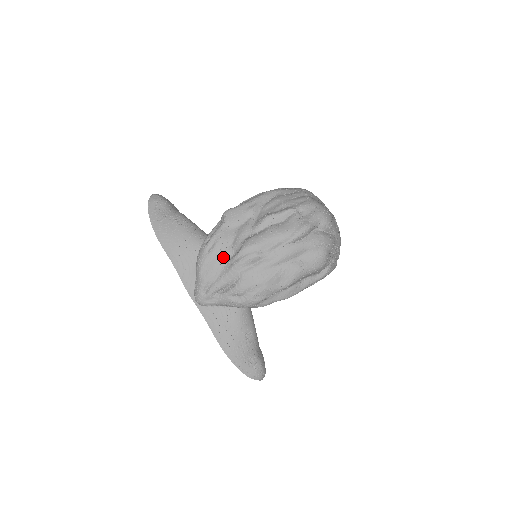
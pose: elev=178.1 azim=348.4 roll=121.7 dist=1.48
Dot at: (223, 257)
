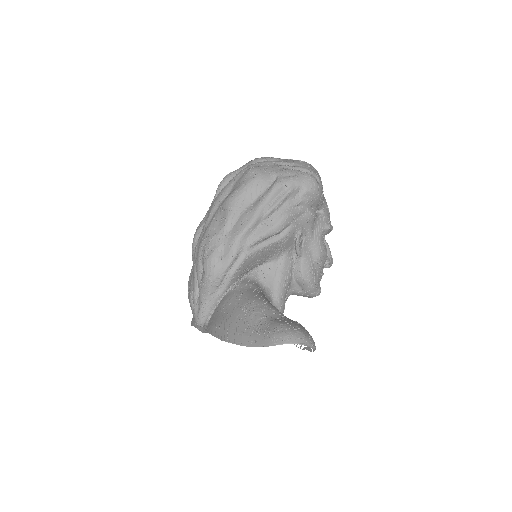
Dot at: occluded
